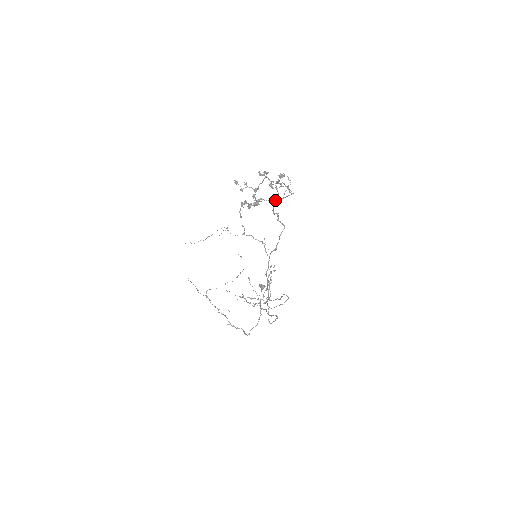
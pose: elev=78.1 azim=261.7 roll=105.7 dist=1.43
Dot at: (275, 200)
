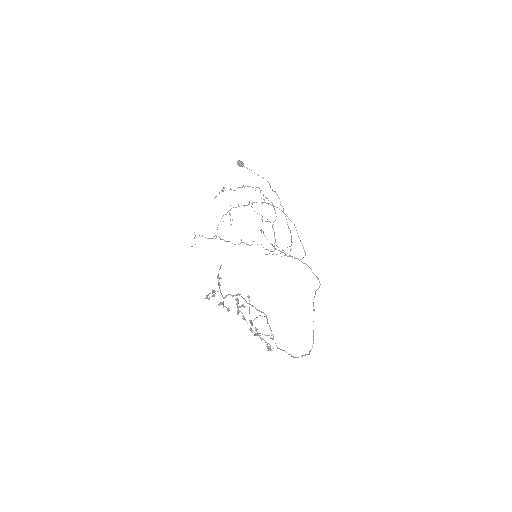
Dot at: occluded
